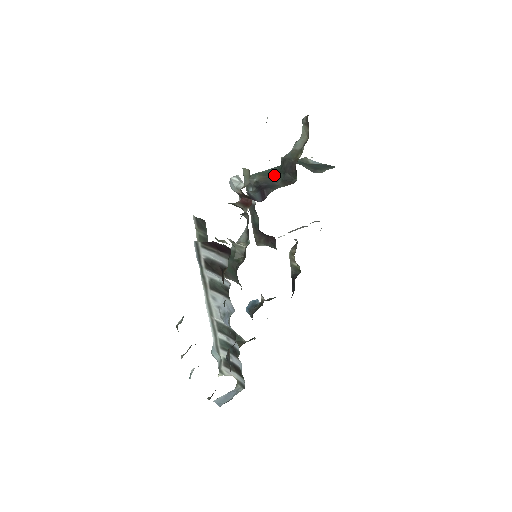
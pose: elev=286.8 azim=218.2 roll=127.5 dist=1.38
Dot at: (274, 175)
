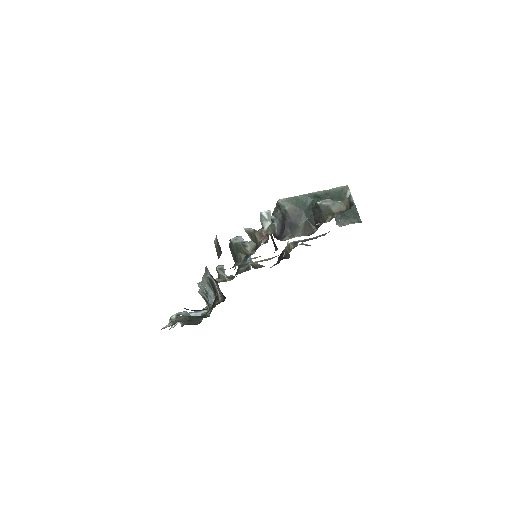
Dot at: (304, 209)
